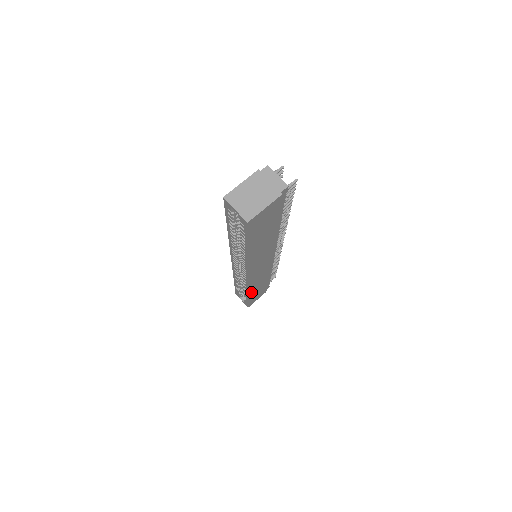
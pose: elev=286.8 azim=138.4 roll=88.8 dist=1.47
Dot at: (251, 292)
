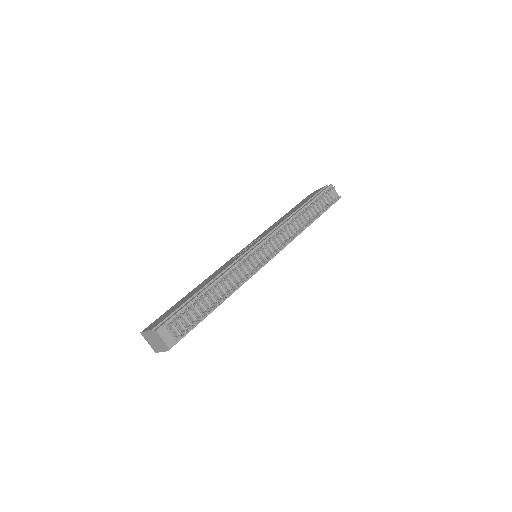
Dot at: occluded
